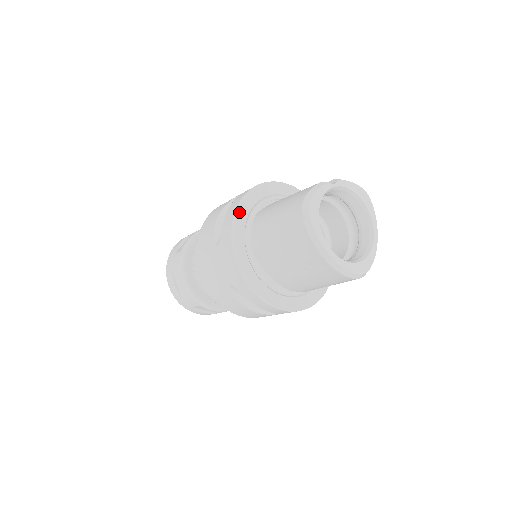
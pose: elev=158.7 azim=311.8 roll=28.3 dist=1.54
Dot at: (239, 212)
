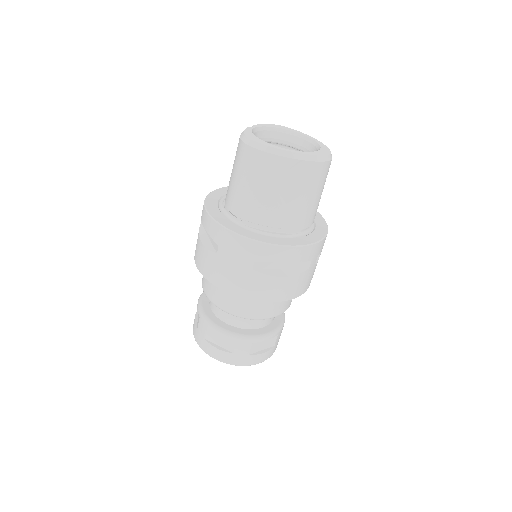
Dot at: (210, 211)
